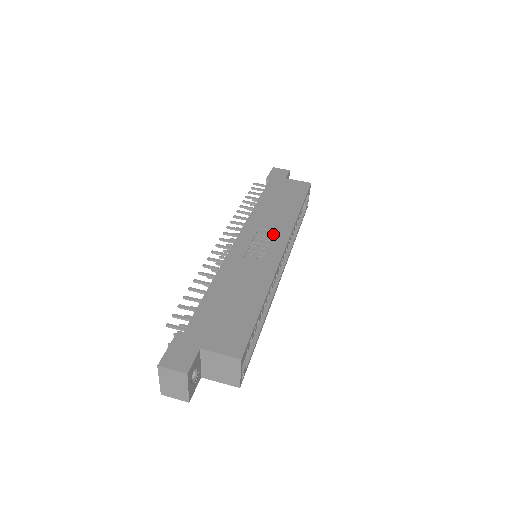
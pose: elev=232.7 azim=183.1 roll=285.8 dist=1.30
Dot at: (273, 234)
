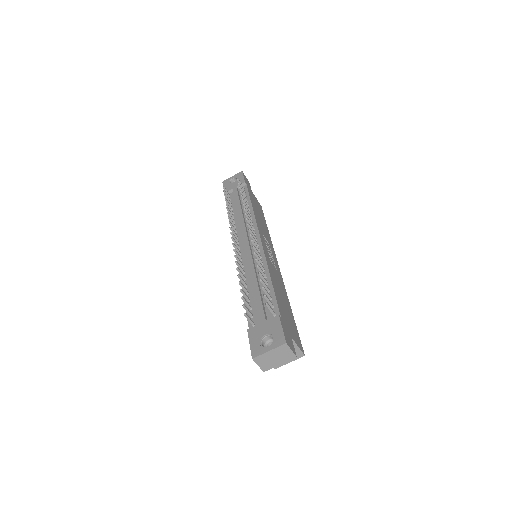
Dot at: (269, 246)
